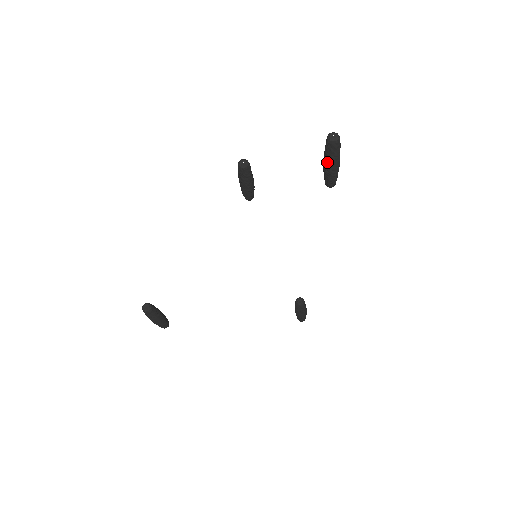
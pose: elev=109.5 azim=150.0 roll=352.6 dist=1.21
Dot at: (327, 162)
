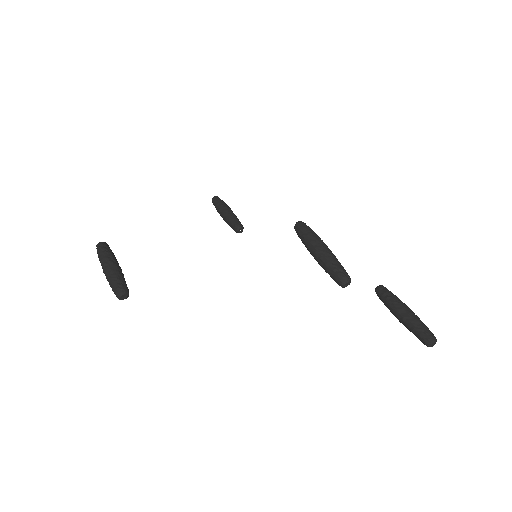
Dot at: (404, 325)
